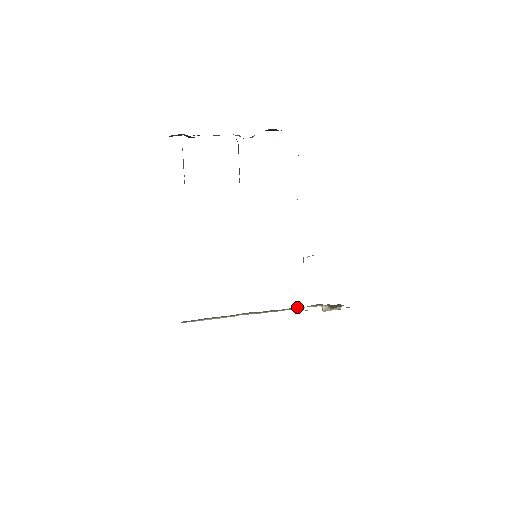
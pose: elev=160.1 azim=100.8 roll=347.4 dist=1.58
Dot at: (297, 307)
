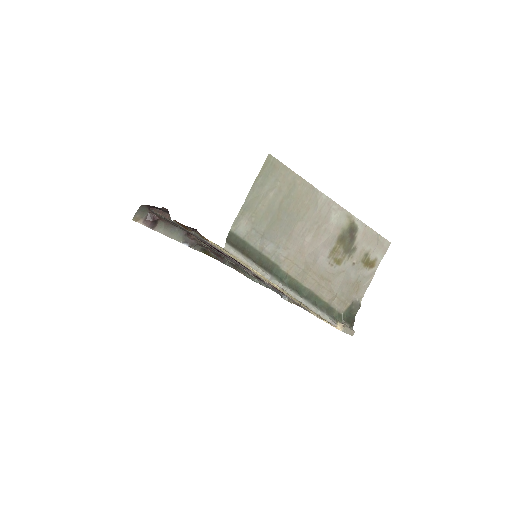
Dot at: (319, 306)
